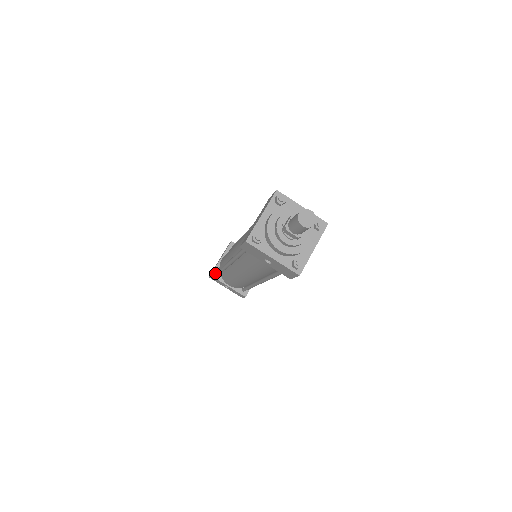
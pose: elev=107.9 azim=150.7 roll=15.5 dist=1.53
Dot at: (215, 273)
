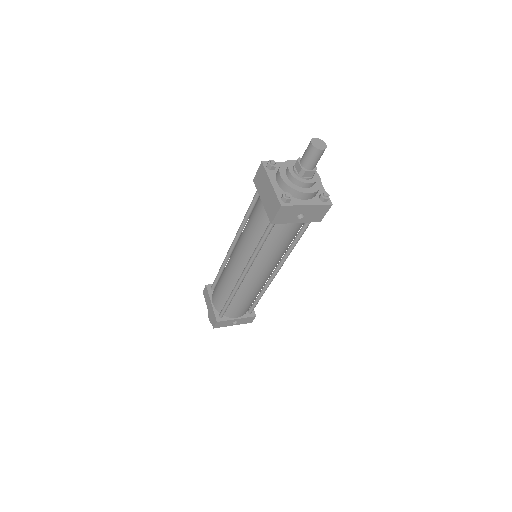
Dot at: (218, 317)
